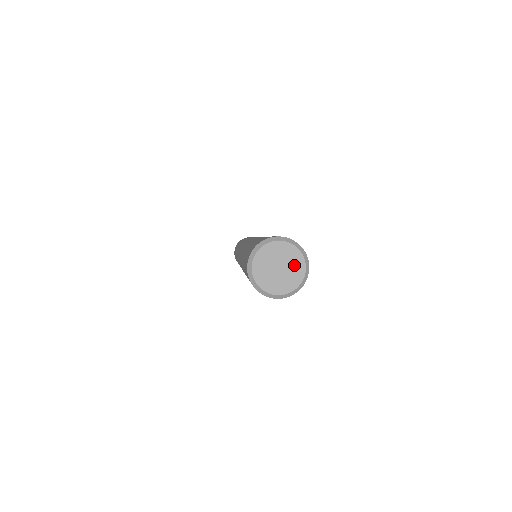
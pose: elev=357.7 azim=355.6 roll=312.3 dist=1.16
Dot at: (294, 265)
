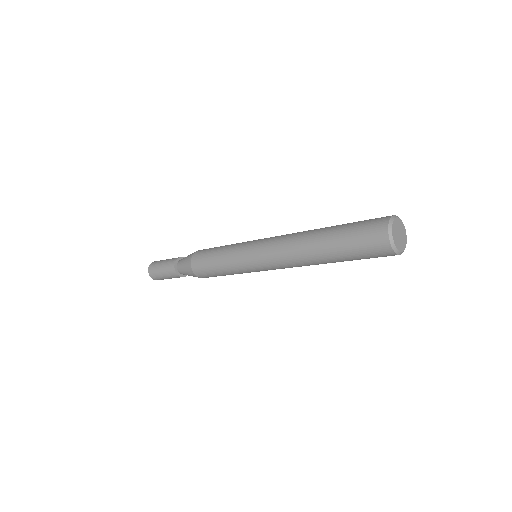
Dot at: (404, 239)
